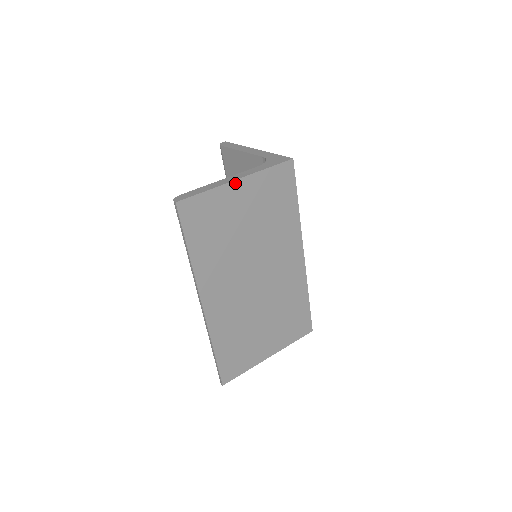
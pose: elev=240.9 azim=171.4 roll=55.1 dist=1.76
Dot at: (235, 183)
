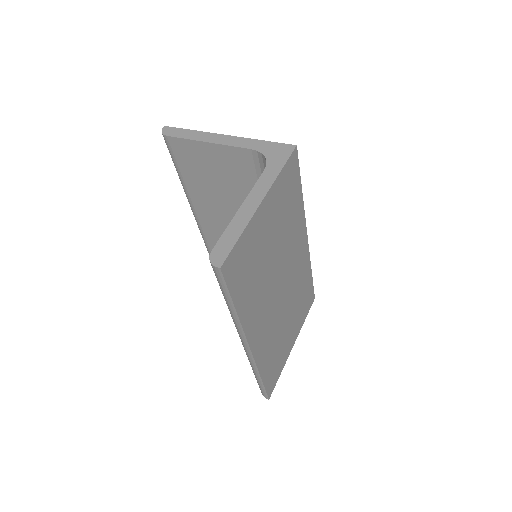
Dot at: (260, 207)
